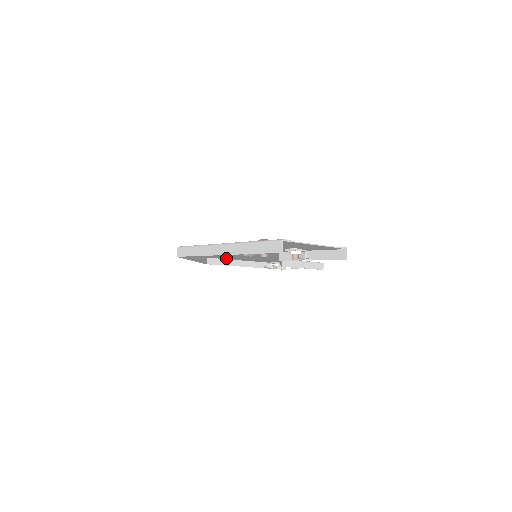
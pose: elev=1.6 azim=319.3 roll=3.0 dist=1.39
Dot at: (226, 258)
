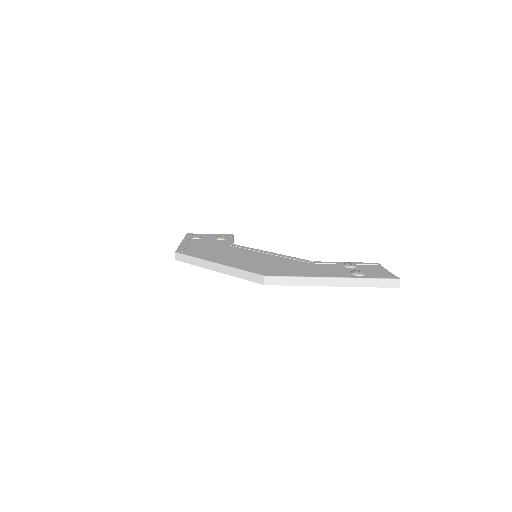
Dot at: (188, 250)
